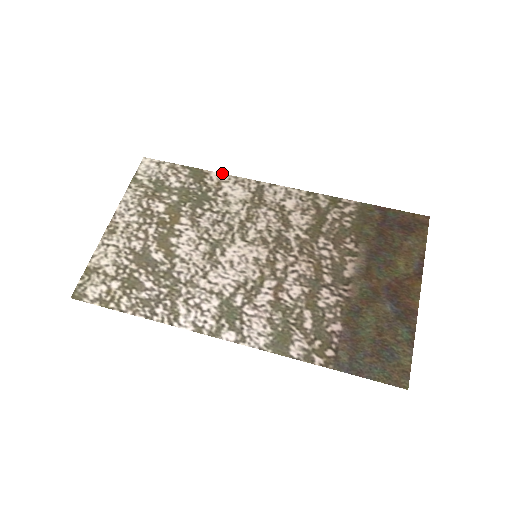
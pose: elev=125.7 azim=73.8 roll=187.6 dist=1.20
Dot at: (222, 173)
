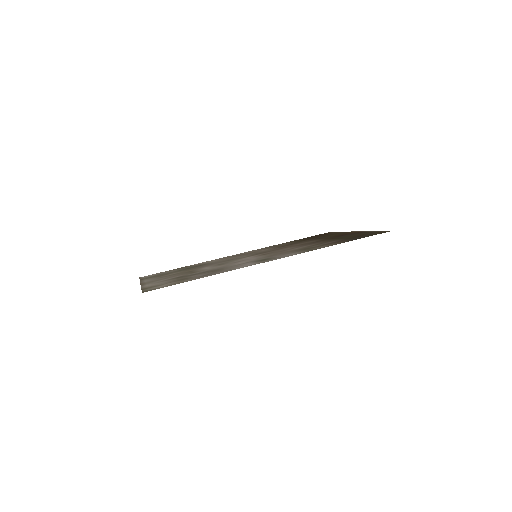
Dot at: occluded
